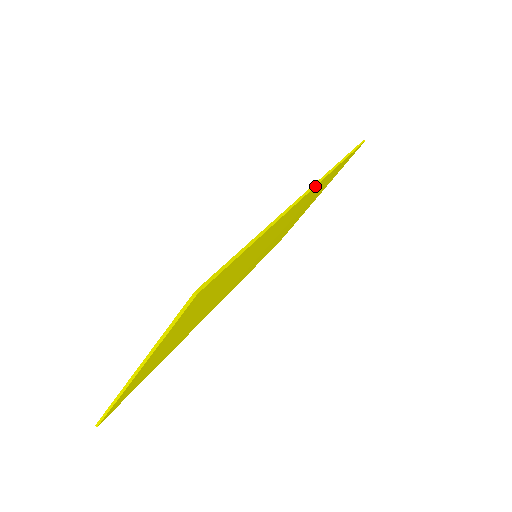
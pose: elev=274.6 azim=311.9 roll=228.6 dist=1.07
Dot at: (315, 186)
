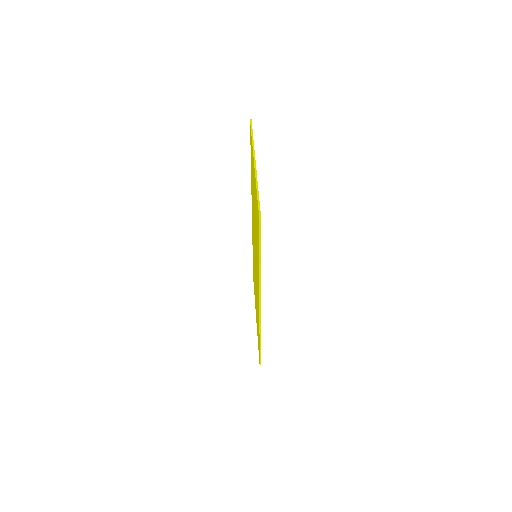
Dot at: occluded
